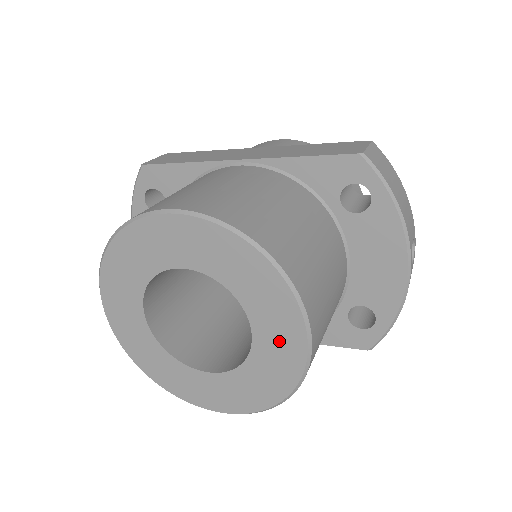
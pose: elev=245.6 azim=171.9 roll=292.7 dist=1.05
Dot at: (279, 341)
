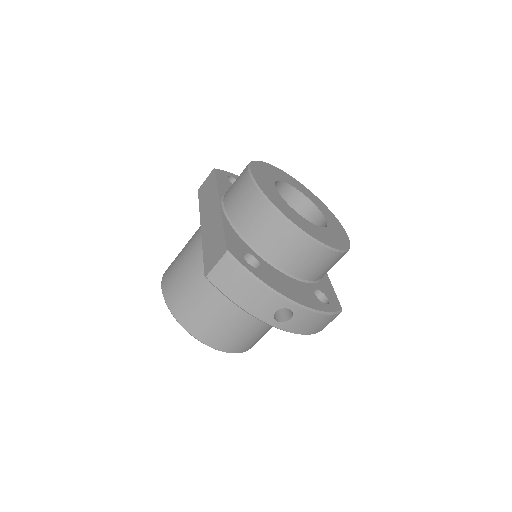
Dot at: occluded
